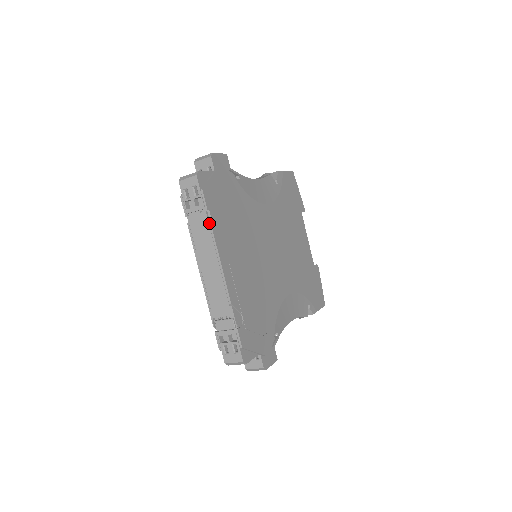
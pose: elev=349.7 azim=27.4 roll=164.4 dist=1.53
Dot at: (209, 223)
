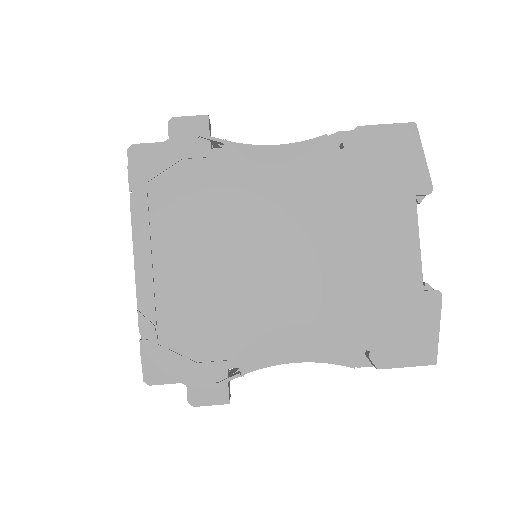
Dot at: (131, 207)
